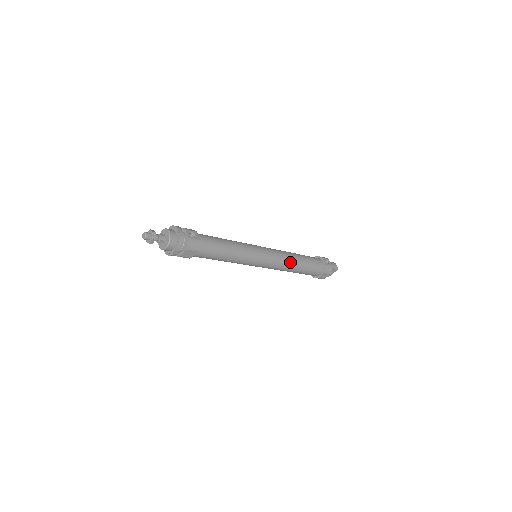
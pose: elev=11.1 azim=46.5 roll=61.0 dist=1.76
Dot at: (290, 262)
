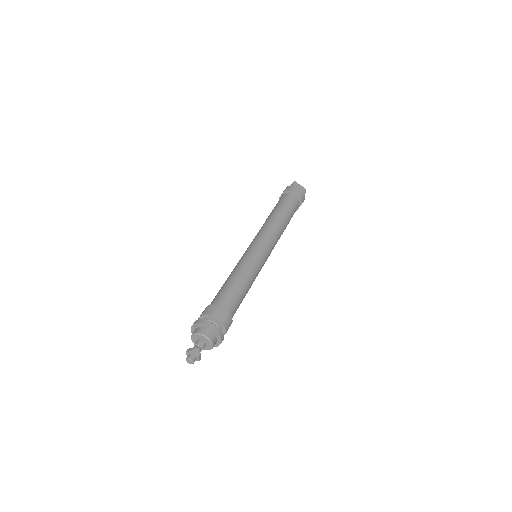
Dot at: occluded
